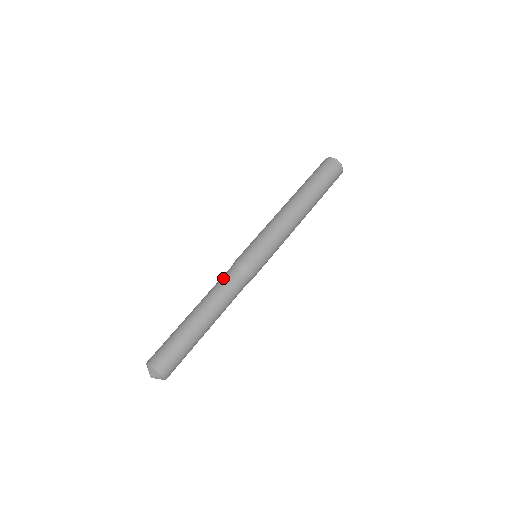
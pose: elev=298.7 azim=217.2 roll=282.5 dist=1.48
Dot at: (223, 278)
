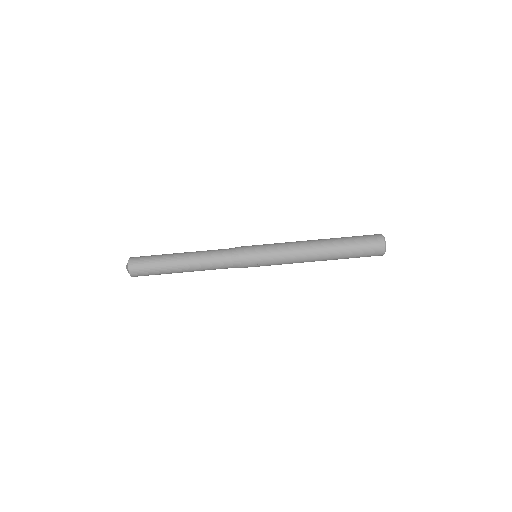
Dot at: (218, 250)
